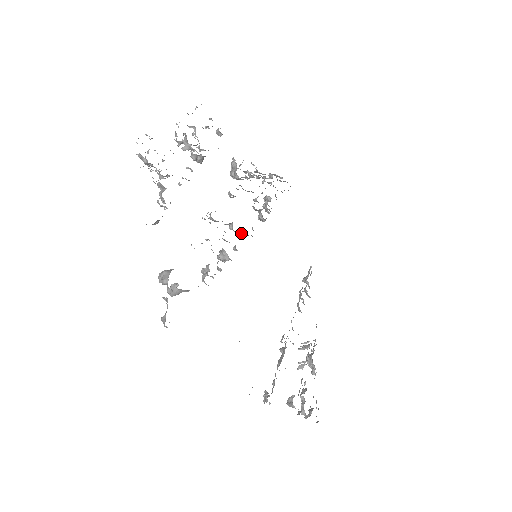
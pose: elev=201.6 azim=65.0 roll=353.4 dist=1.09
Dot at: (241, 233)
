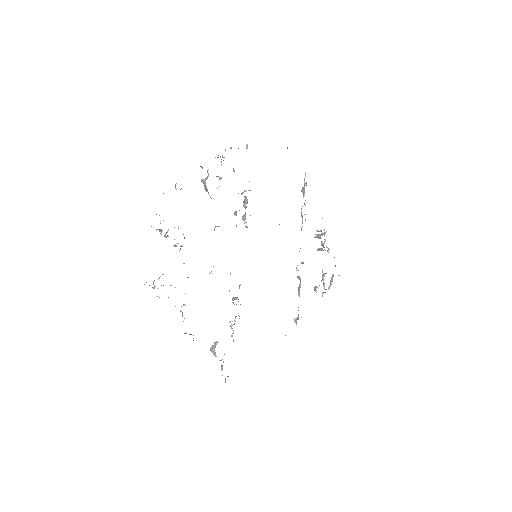
Dot at: occluded
